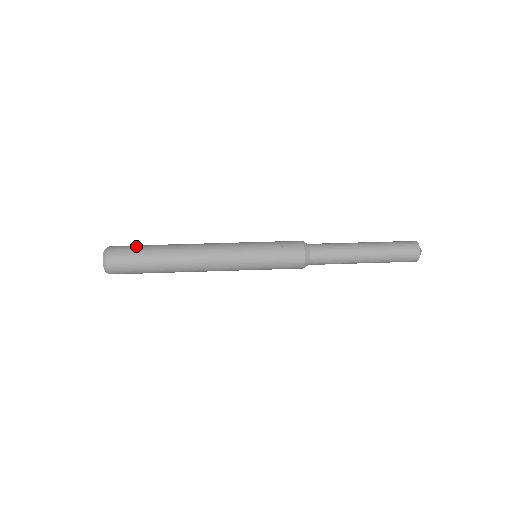
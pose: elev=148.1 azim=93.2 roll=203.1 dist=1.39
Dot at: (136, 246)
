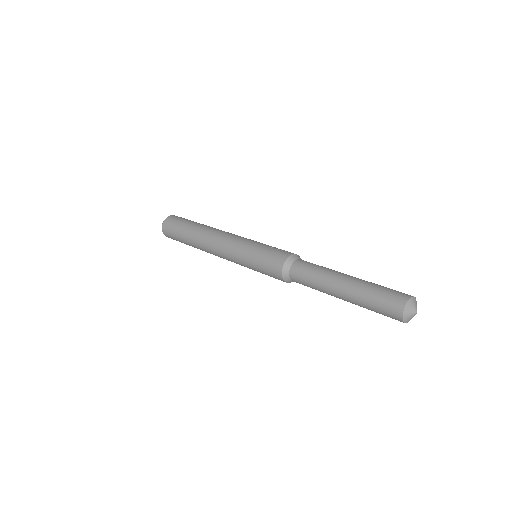
Dot at: occluded
